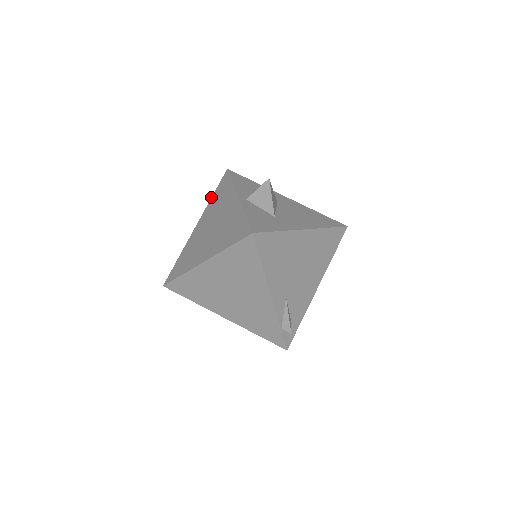
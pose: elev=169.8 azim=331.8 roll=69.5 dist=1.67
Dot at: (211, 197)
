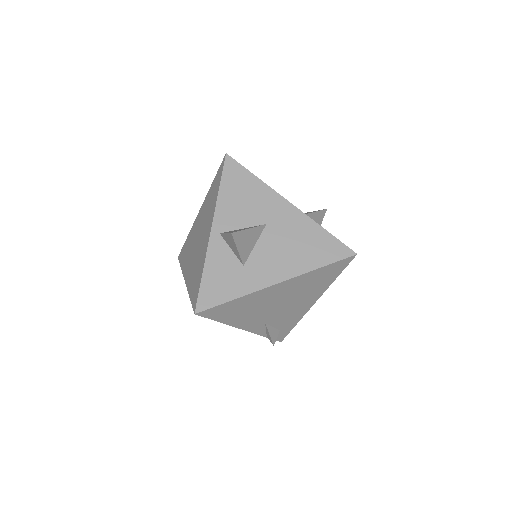
Dot at: occluded
